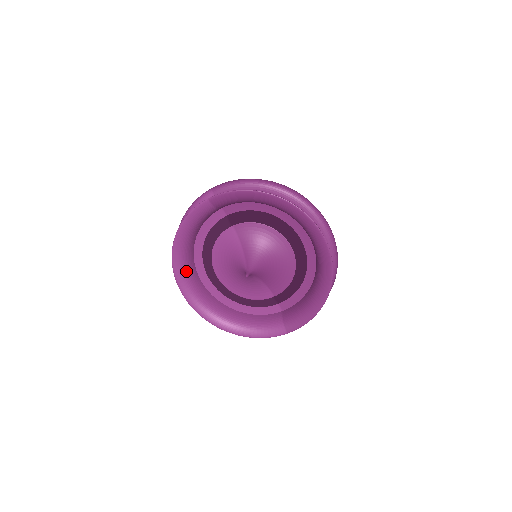
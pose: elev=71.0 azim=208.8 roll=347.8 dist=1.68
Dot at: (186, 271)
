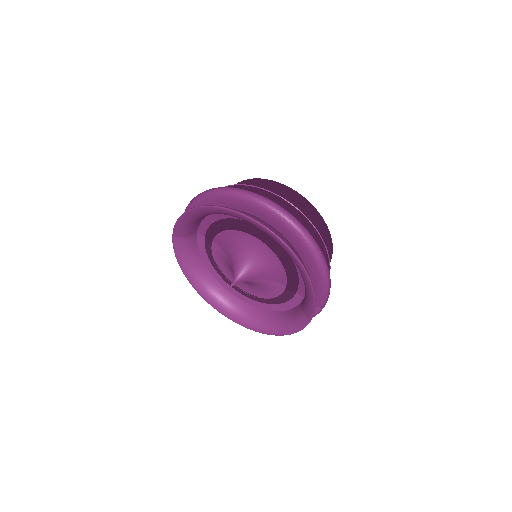
Dot at: (214, 295)
